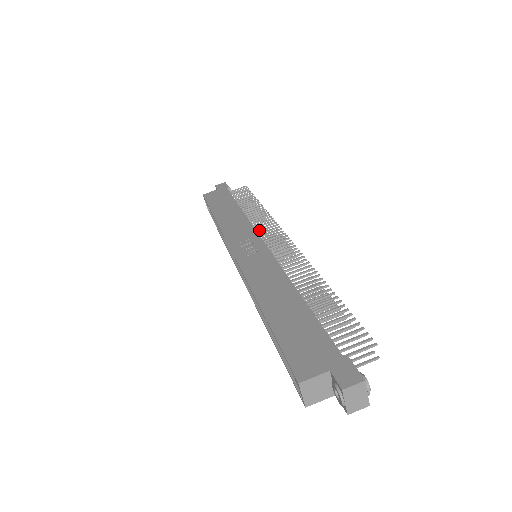
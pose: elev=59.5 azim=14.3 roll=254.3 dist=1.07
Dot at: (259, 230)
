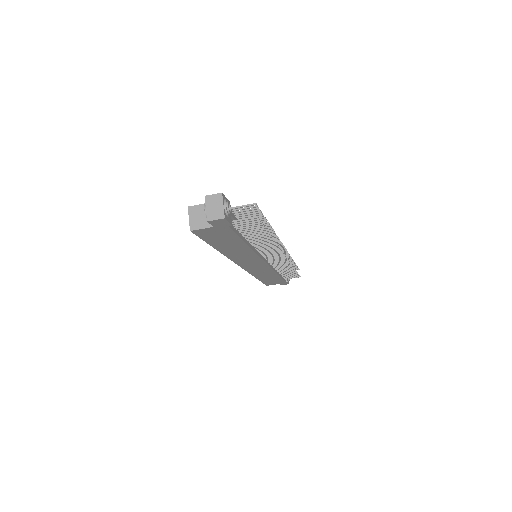
Dot at: occluded
